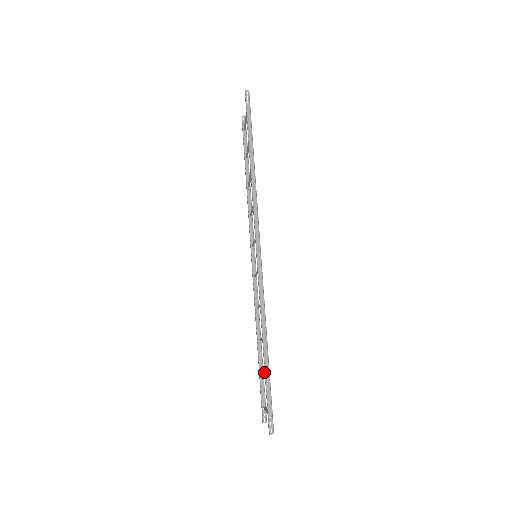
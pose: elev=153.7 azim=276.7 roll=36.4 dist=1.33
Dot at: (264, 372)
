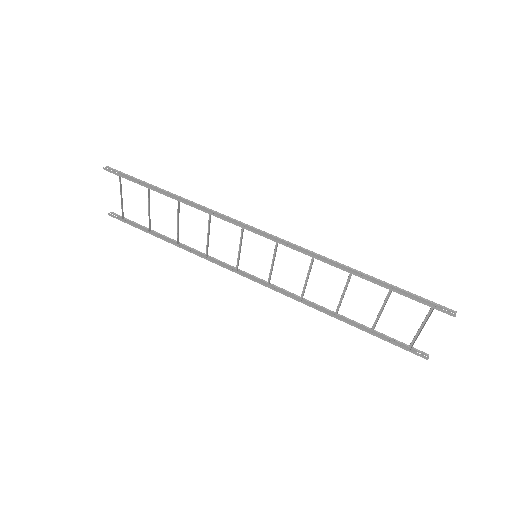
Dot at: occluded
